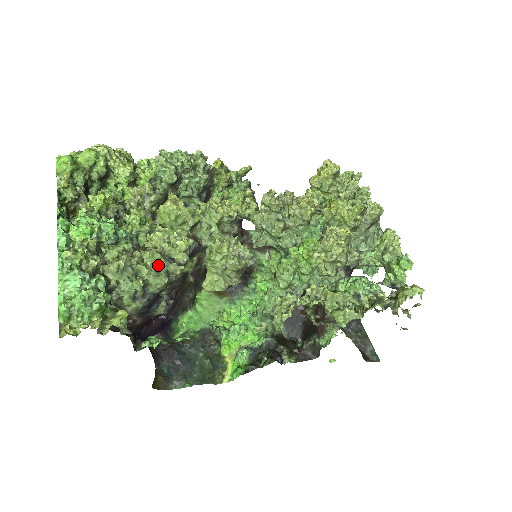
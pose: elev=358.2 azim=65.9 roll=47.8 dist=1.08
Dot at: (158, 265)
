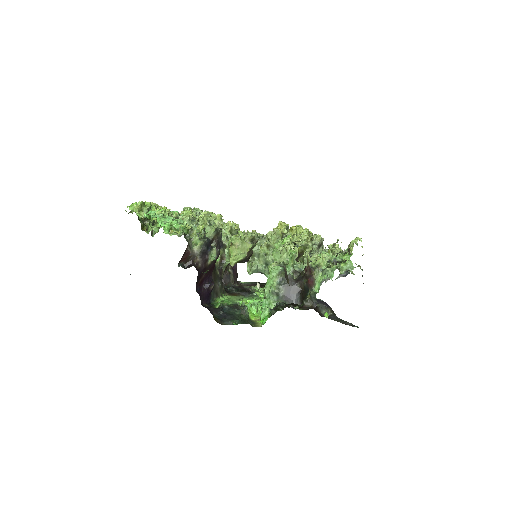
Dot at: (210, 220)
